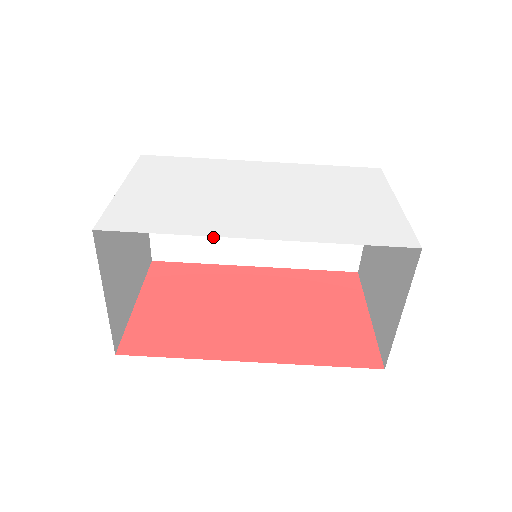
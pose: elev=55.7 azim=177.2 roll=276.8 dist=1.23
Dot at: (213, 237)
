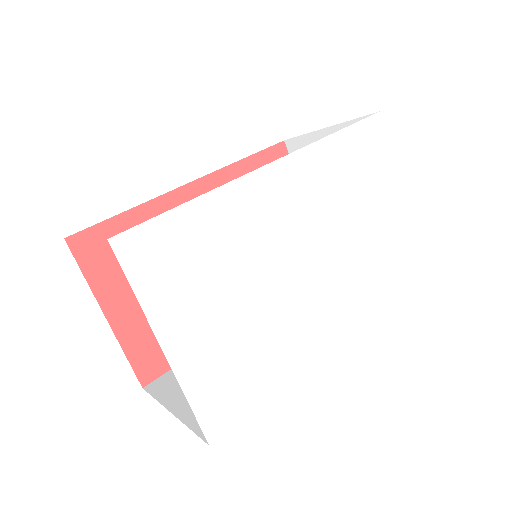
Dot at: occluded
